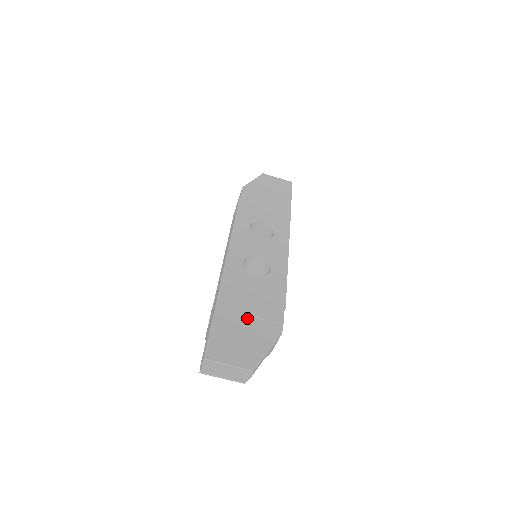
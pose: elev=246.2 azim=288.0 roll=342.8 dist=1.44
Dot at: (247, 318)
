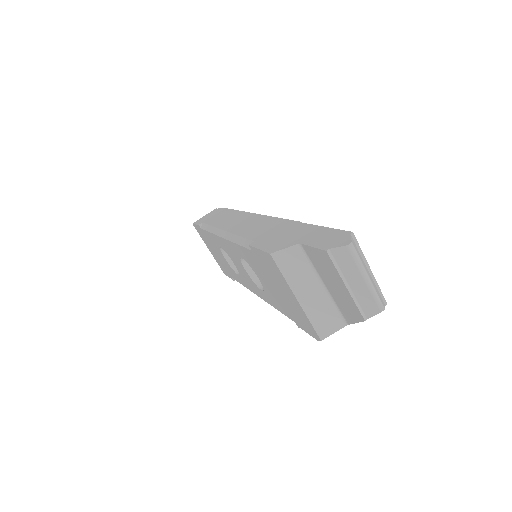
Dot at: occluded
